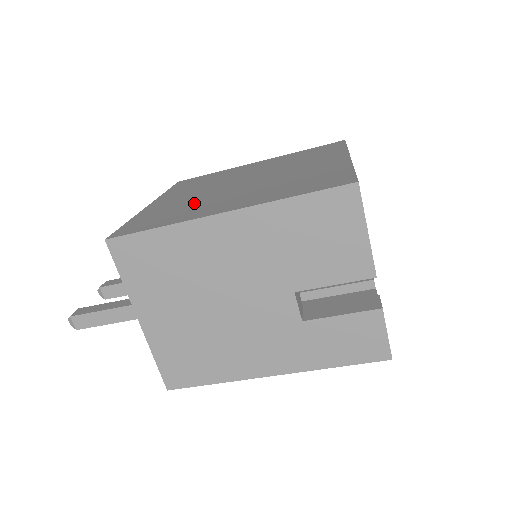
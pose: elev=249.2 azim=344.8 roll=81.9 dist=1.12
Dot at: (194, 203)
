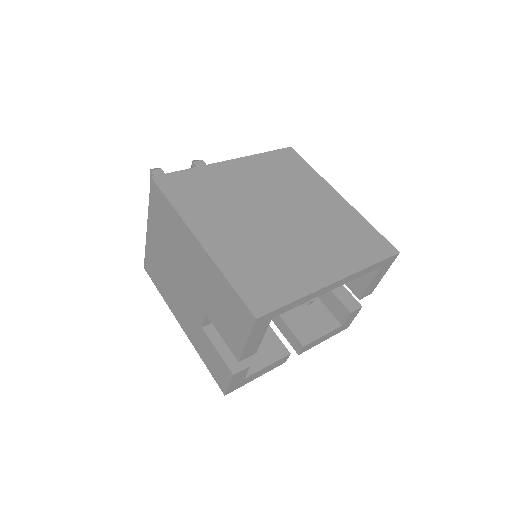
Dot at: (224, 201)
